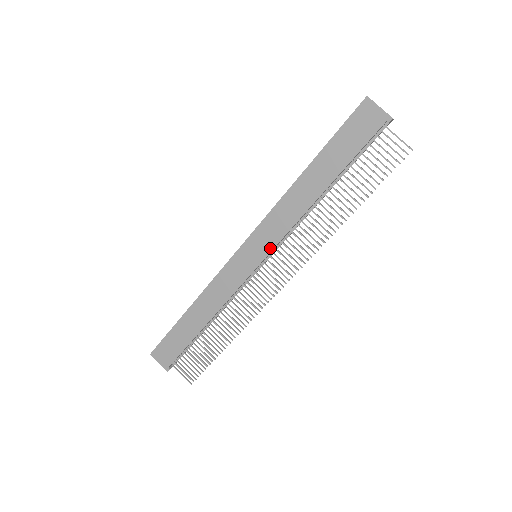
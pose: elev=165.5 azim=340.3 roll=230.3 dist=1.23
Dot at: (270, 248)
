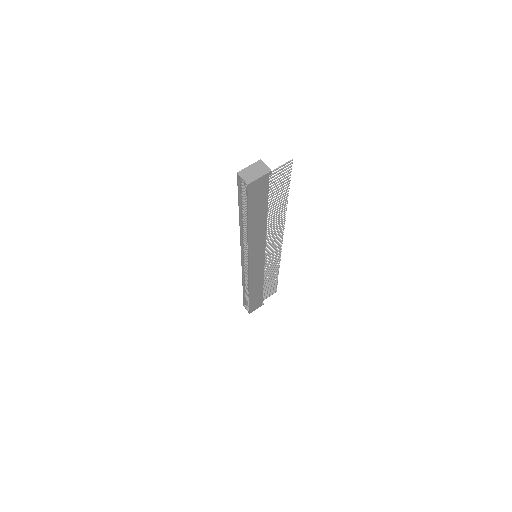
Dot at: (263, 251)
